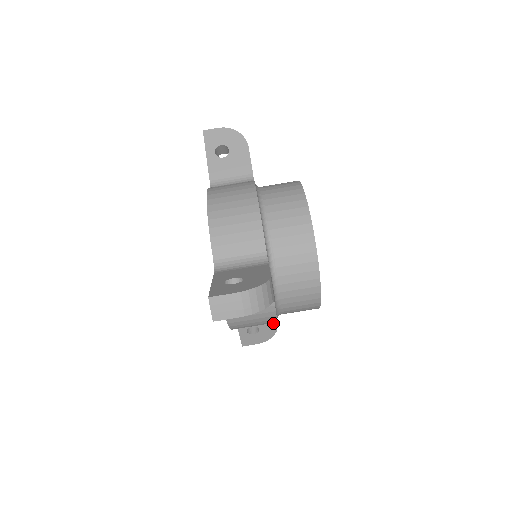
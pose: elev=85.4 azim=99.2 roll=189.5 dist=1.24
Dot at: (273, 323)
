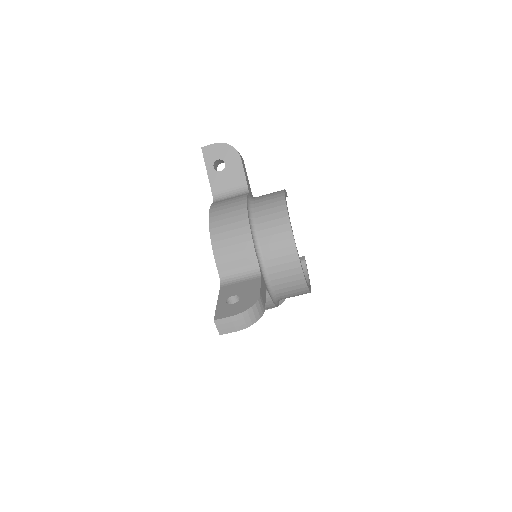
Dot at: occluded
